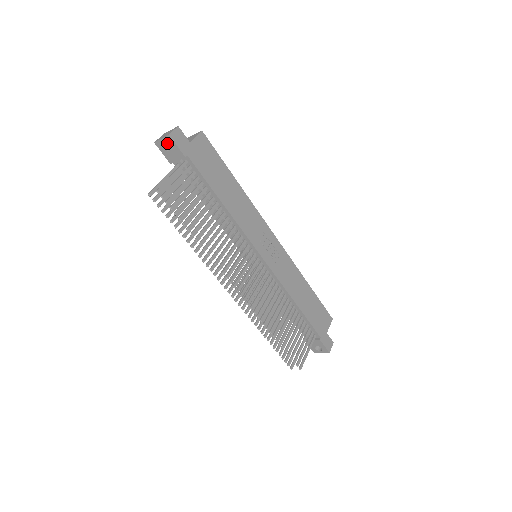
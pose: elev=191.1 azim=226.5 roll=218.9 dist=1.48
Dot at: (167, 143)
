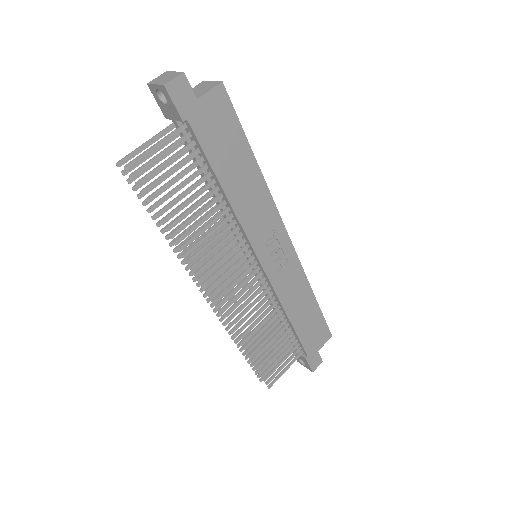
Dot at: occluded
